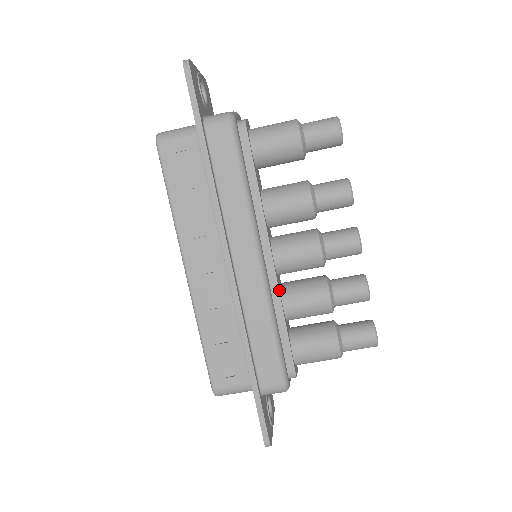
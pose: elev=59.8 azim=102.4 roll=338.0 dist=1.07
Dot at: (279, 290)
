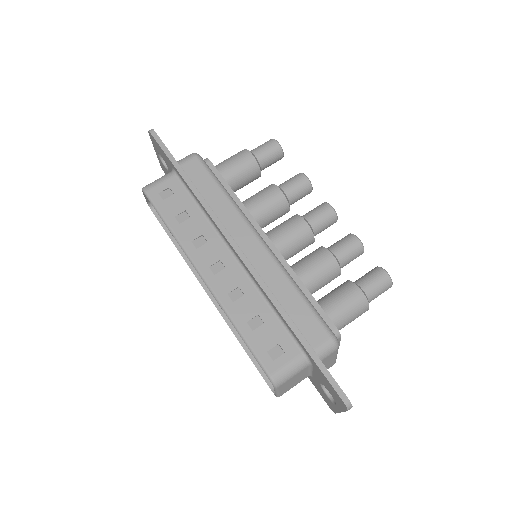
Dot at: (288, 265)
